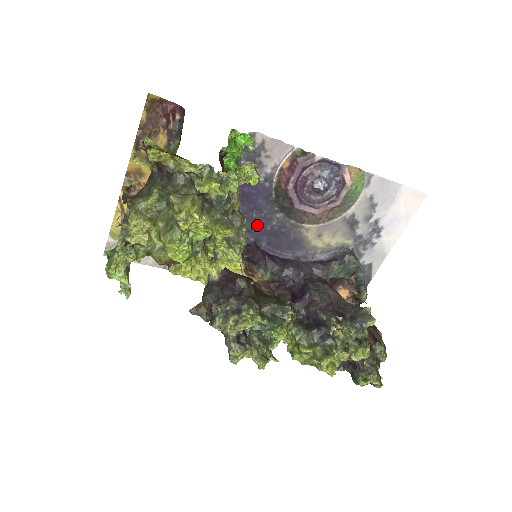
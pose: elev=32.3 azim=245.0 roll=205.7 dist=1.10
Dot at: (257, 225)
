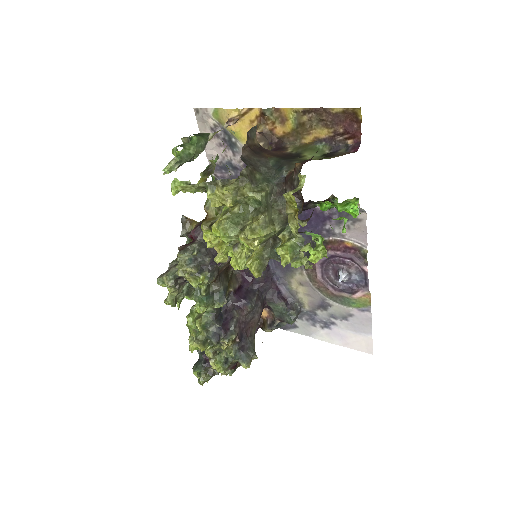
Dot at: occluded
